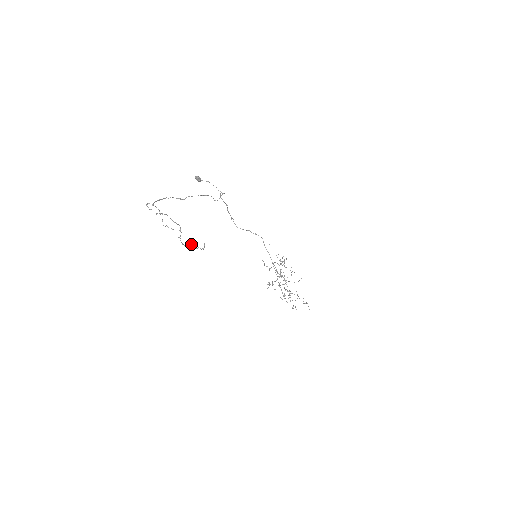
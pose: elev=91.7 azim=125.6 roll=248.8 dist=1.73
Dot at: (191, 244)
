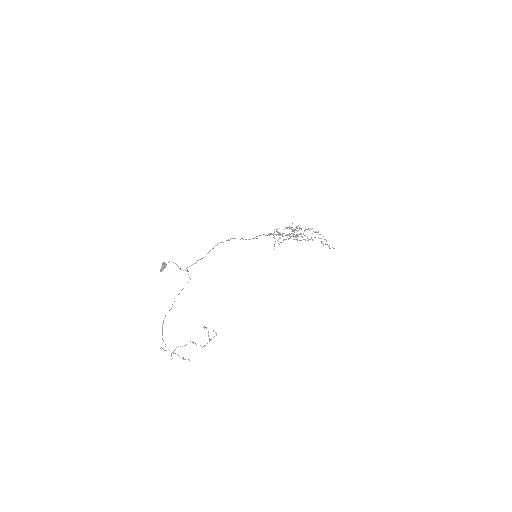
Dot at: occluded
